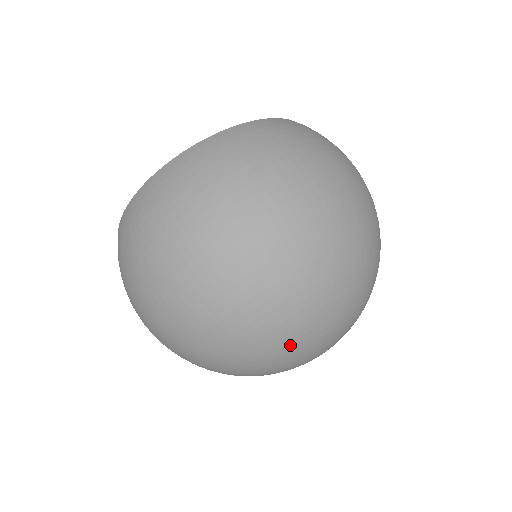
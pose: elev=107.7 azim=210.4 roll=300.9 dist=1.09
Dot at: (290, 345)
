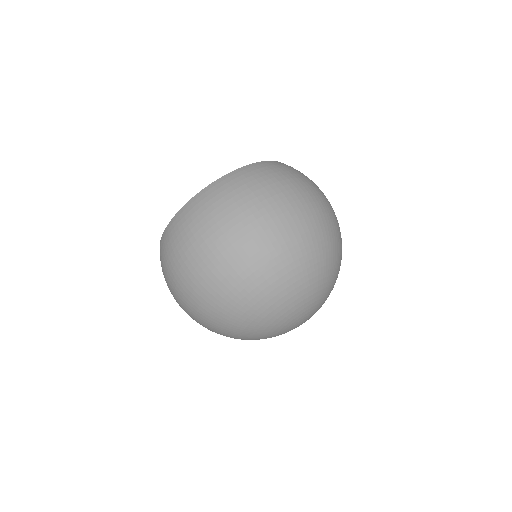
Dot at: (257, 333)
